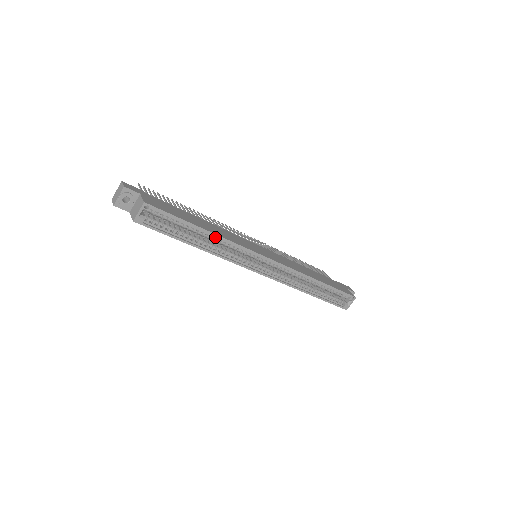
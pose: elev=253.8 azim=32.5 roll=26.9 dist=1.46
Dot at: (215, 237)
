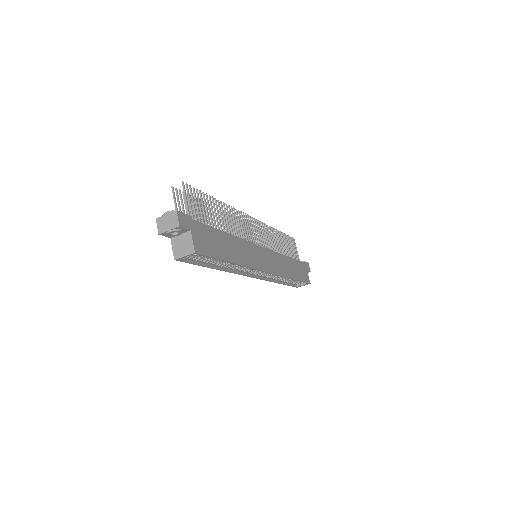
Dot at: occluded
